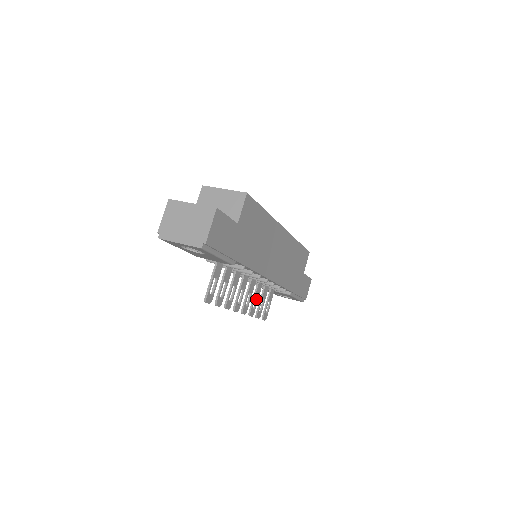
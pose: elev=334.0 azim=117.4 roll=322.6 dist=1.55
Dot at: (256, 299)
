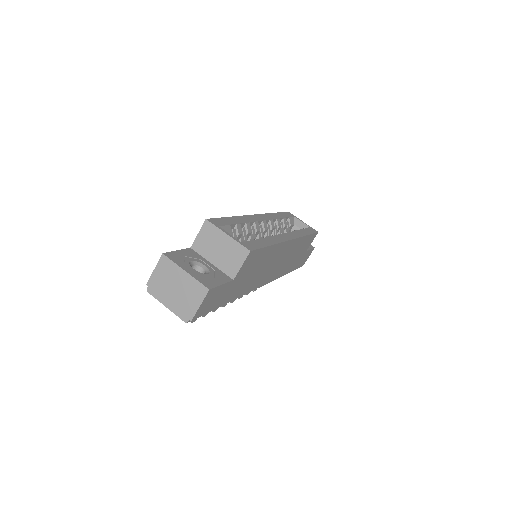
Dot at: occluded
